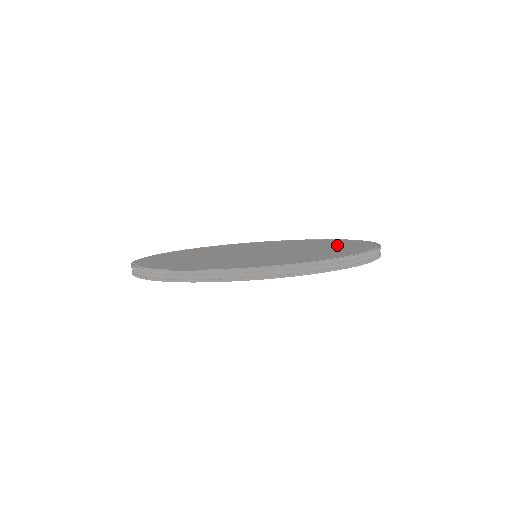
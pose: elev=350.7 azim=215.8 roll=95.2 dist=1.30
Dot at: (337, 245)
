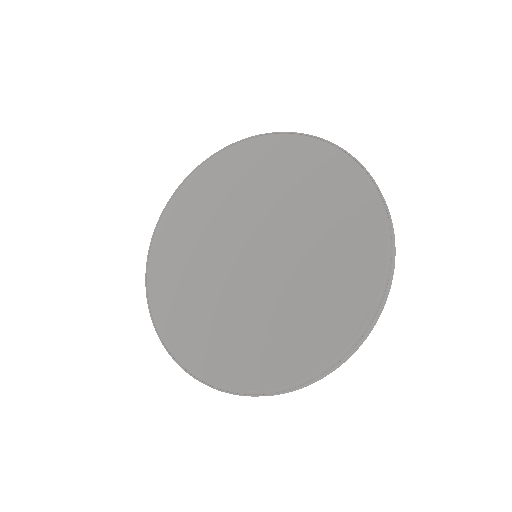
Dot at: (292, 173)
